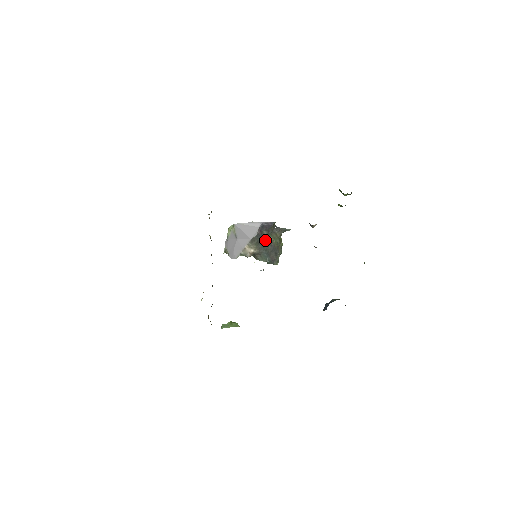
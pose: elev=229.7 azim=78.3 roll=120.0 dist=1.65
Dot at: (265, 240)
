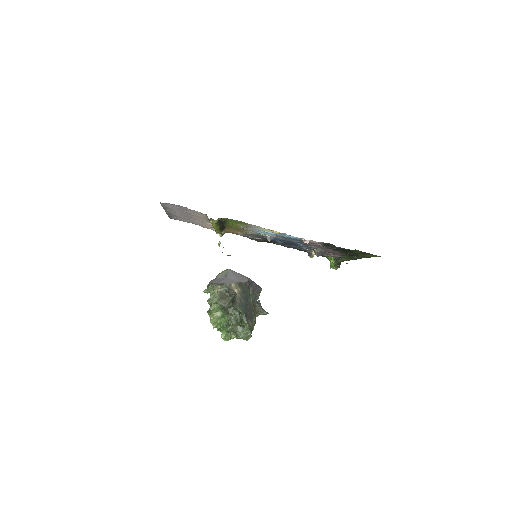
Dot at: (248, 296)
